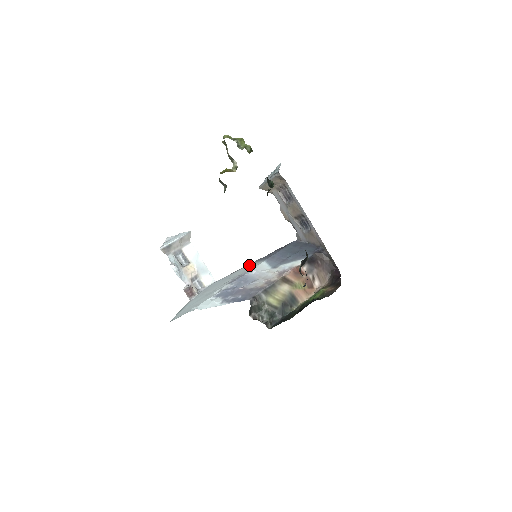
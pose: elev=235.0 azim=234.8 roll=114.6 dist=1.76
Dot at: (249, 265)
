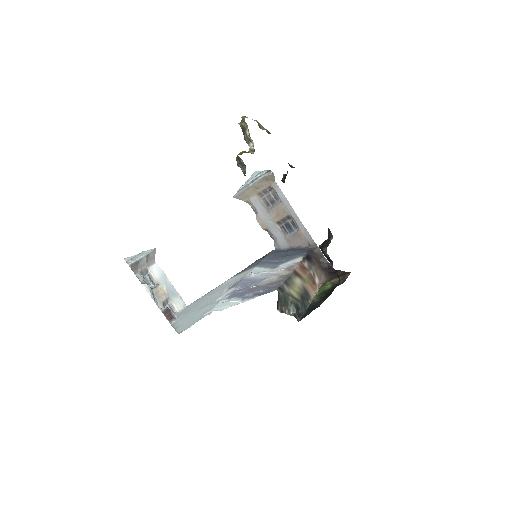
Dot at: (229, 279)
